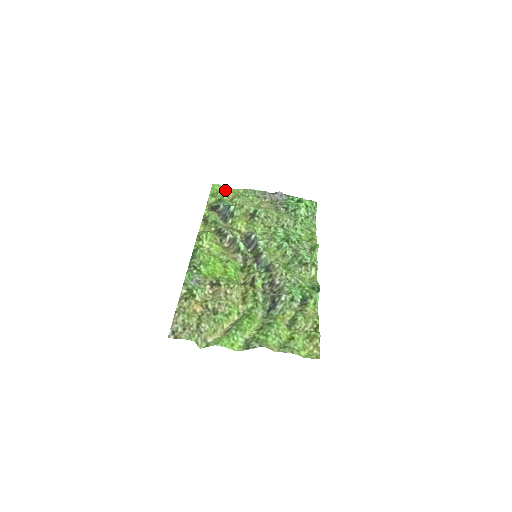
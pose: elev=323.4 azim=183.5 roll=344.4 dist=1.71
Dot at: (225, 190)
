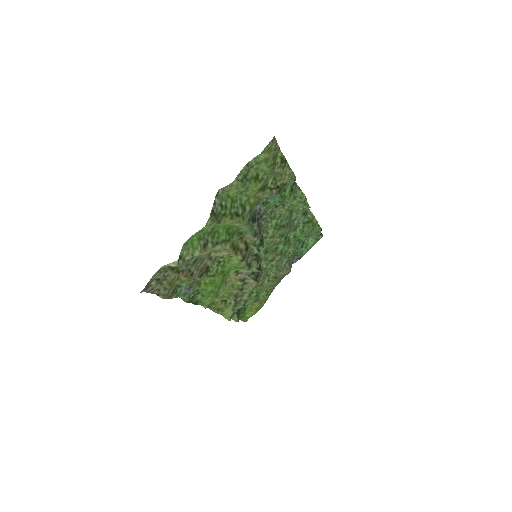
Dot at: occluded
